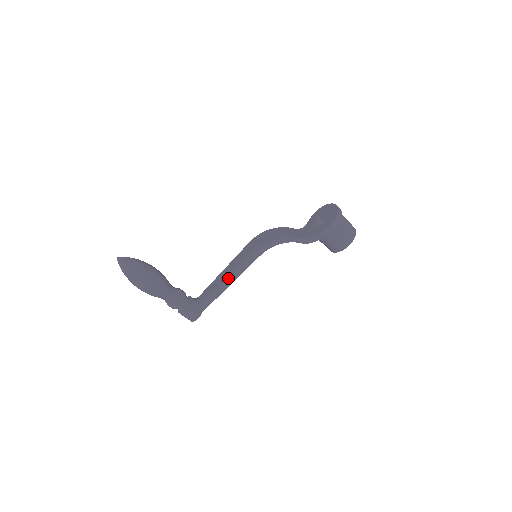
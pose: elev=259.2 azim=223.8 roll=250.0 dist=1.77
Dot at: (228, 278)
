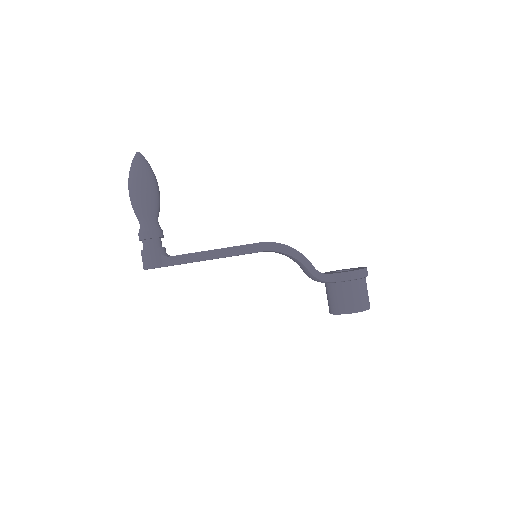
Dot at: (215, 250)
